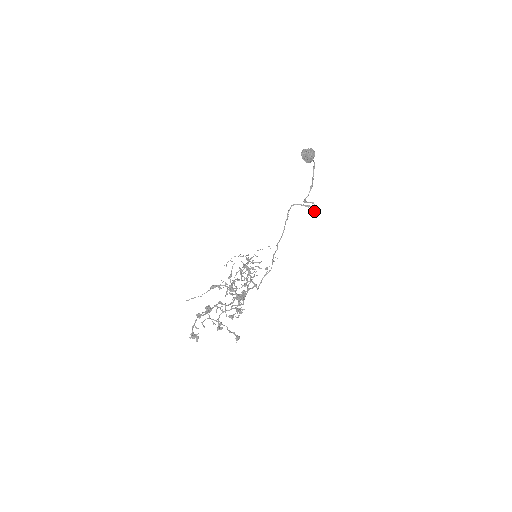
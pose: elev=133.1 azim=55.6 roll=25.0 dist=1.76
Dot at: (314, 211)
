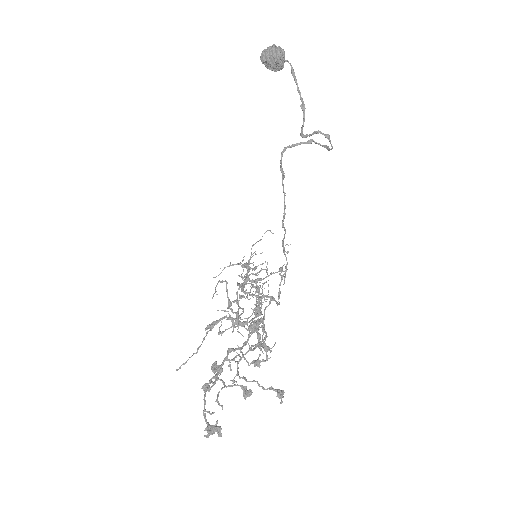
Dot at: (323, 146)
